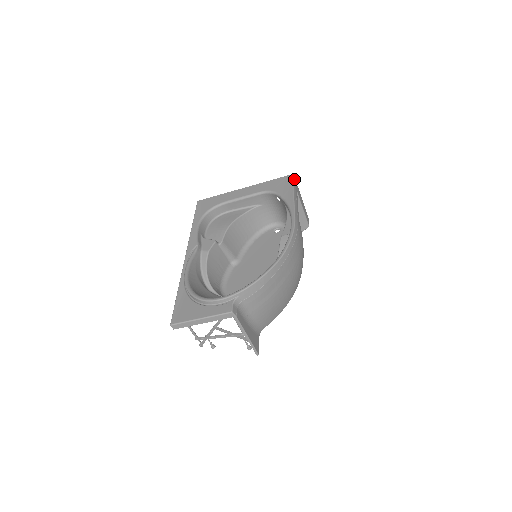
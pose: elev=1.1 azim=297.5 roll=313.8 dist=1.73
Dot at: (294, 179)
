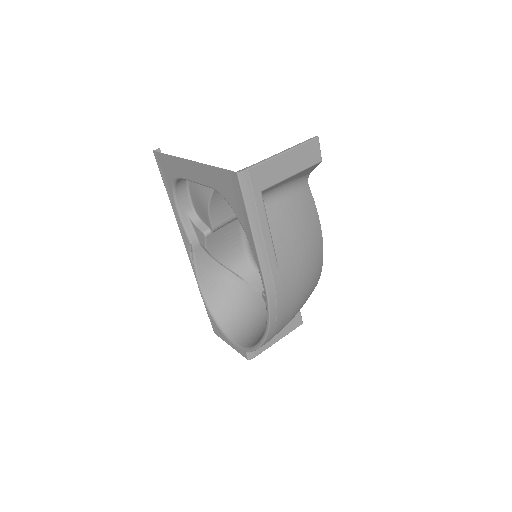
Dot at: (244, 179)
